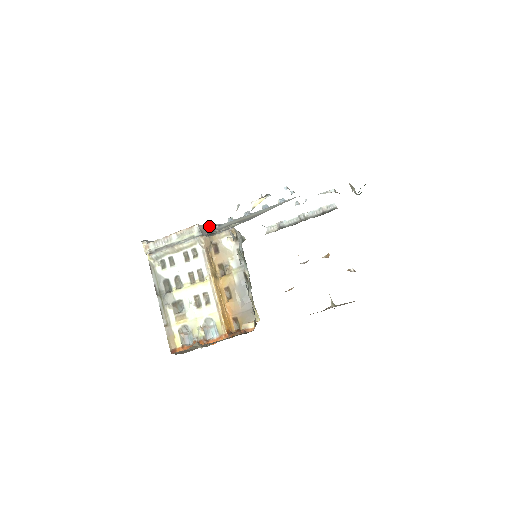
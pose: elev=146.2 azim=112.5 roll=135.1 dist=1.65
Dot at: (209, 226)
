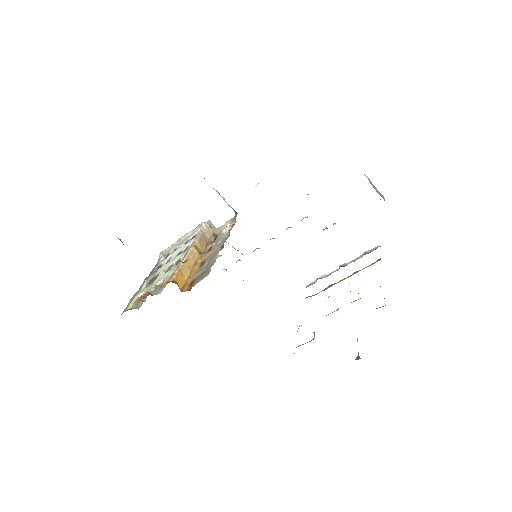
Dot at: (237, 260)
